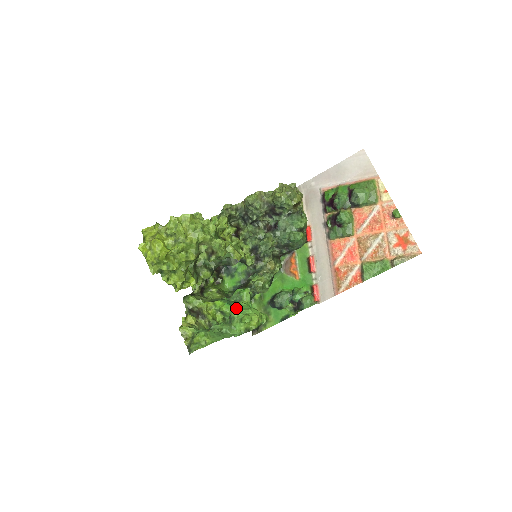
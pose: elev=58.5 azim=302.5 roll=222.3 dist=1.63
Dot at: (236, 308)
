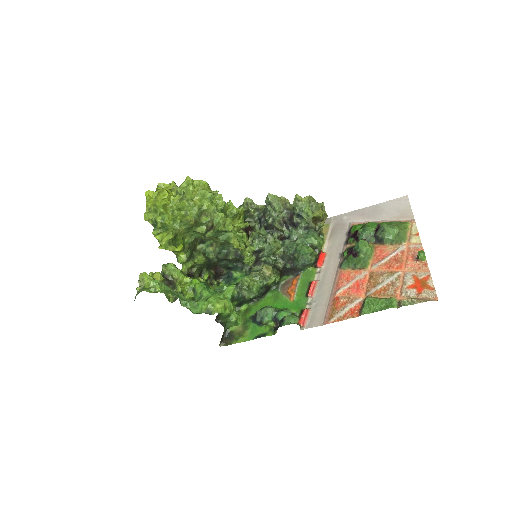
Dot at: (210, 291)
